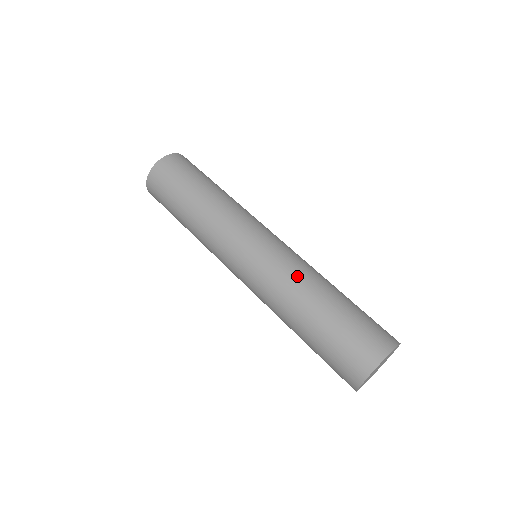
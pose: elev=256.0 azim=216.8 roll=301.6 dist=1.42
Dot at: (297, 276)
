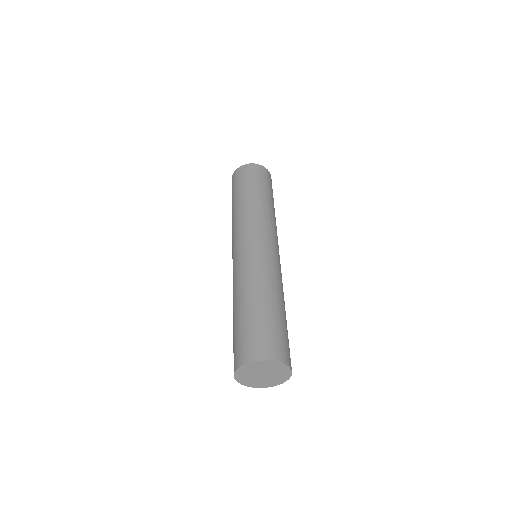
Dot at: (239, 281)
